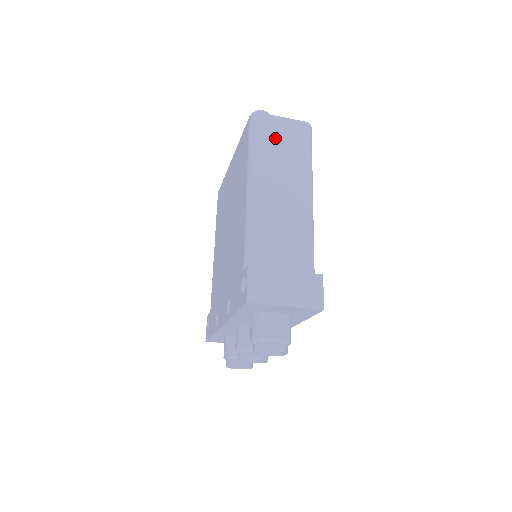
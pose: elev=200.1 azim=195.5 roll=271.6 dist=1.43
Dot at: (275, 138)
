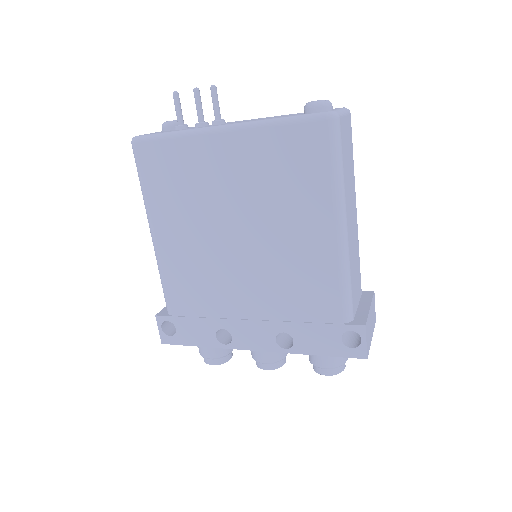
Dot at: (346, 149)
